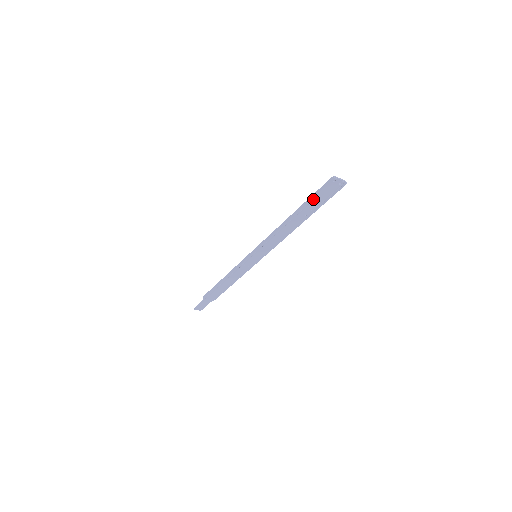
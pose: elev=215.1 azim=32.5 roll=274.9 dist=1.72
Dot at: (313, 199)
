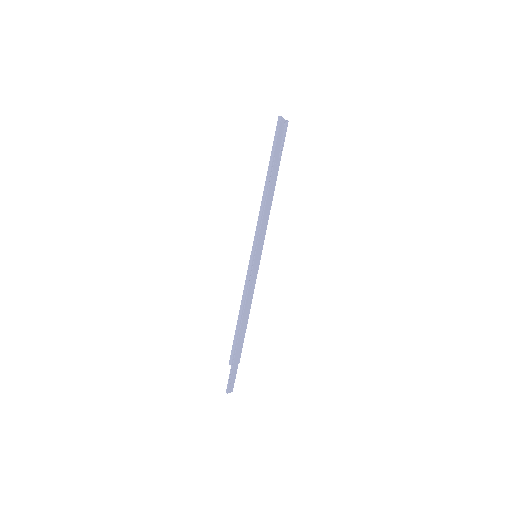
Dot at: (274, 151)
